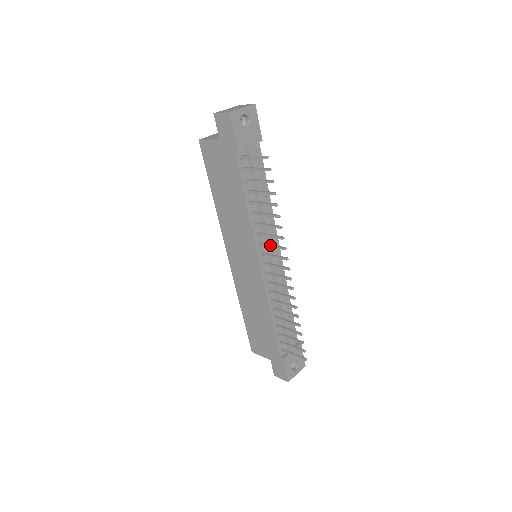
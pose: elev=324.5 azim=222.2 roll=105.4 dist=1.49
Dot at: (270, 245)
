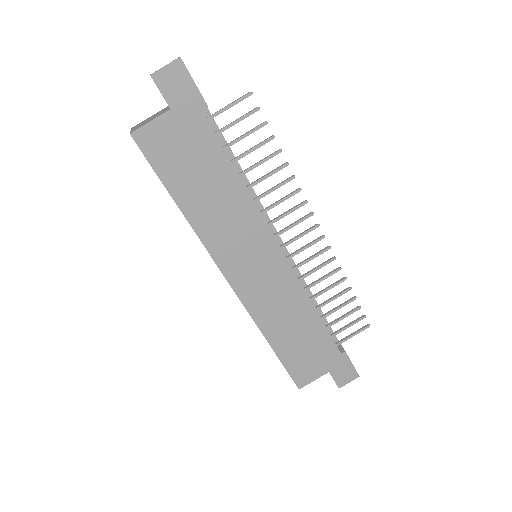
Dot at: (285, 213)
